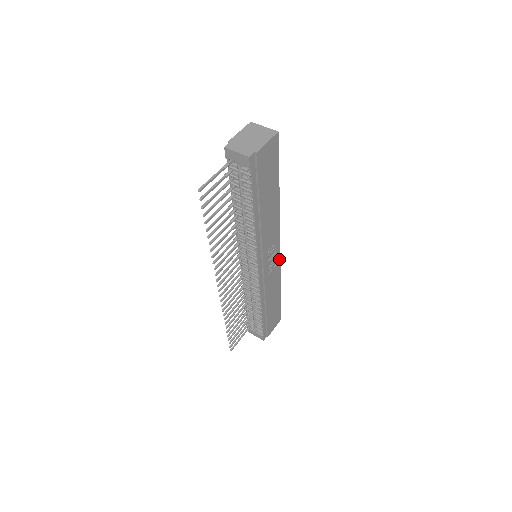
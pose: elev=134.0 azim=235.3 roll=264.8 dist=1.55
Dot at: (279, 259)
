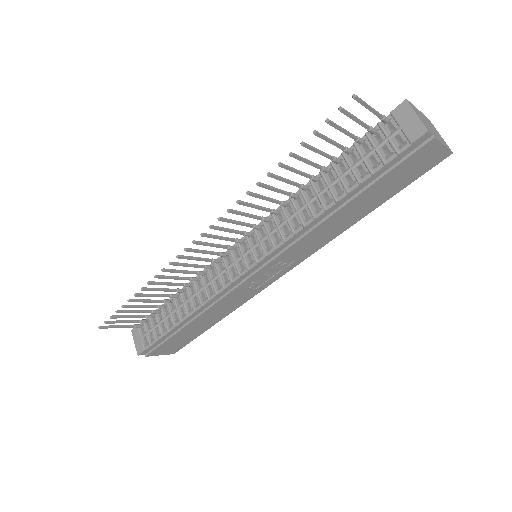
Dot at: (265, 286)
